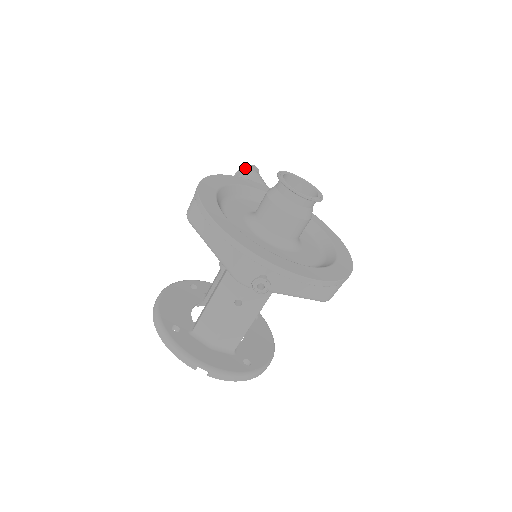
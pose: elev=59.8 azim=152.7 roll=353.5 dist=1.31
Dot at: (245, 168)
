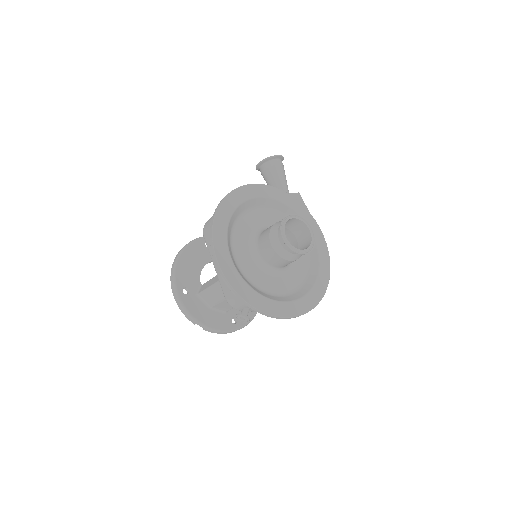
Dot at: (270, 158)
